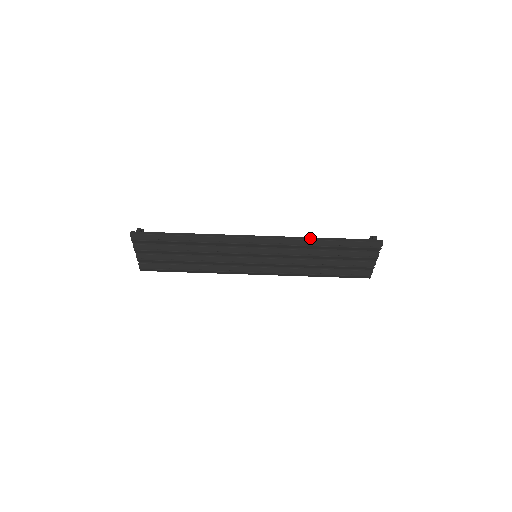
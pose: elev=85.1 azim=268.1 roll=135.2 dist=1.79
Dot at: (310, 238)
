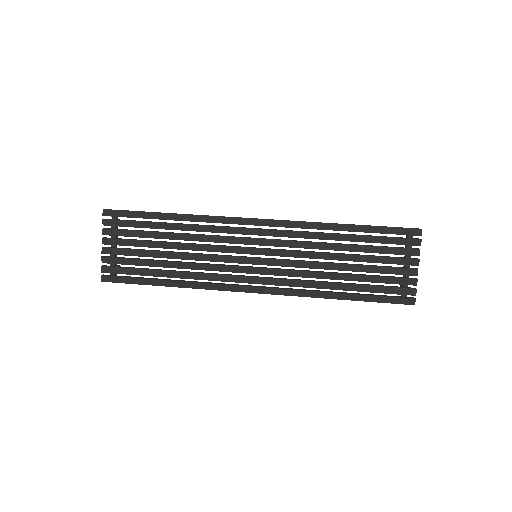
Dot at: occluded
